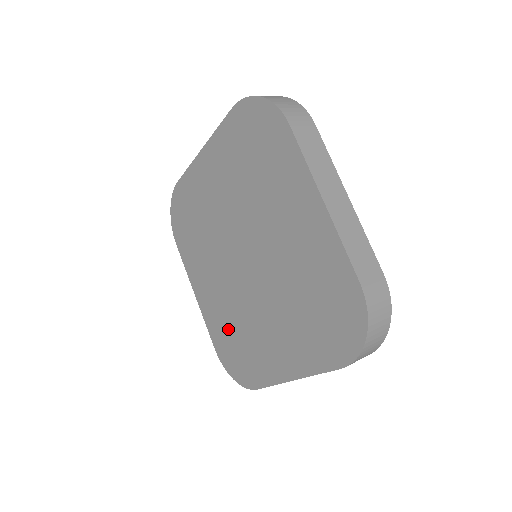
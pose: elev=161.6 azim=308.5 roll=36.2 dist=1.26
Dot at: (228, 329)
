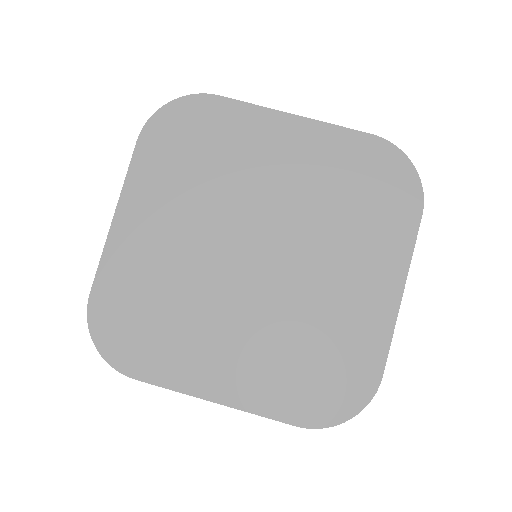
Dot at: (294, 365)
